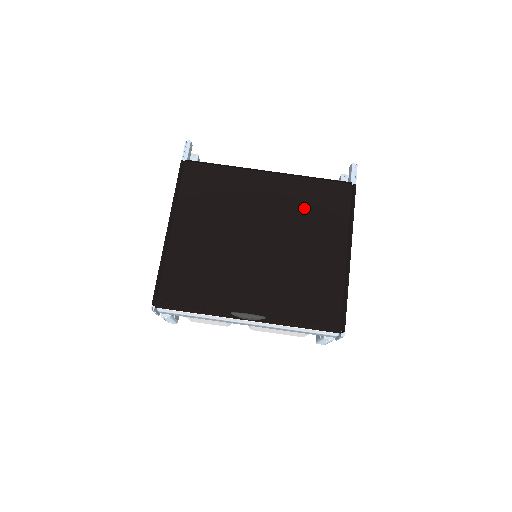
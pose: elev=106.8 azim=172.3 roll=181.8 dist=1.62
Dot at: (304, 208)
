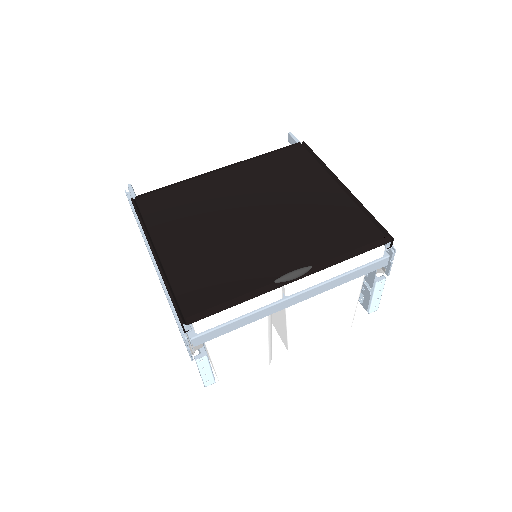
Dot at: (274, 177)
